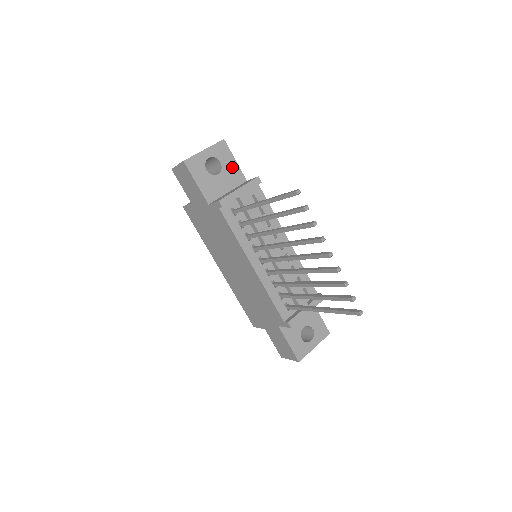
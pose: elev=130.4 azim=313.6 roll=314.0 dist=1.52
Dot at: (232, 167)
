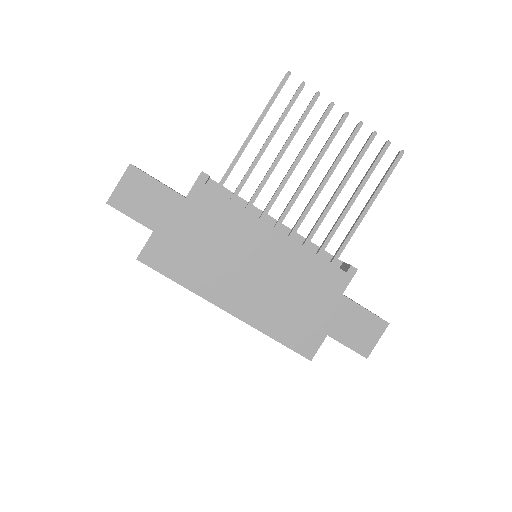
Dot at: occluded
